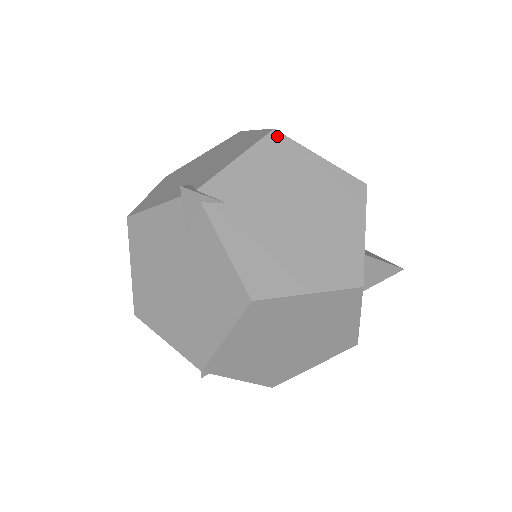
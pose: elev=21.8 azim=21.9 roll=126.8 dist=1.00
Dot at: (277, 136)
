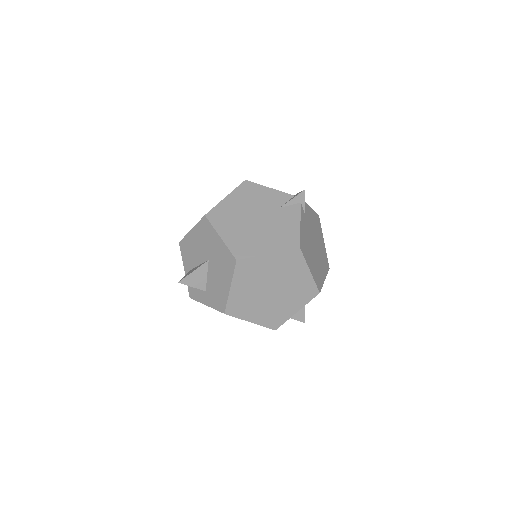
Dot at: (319, 219)
